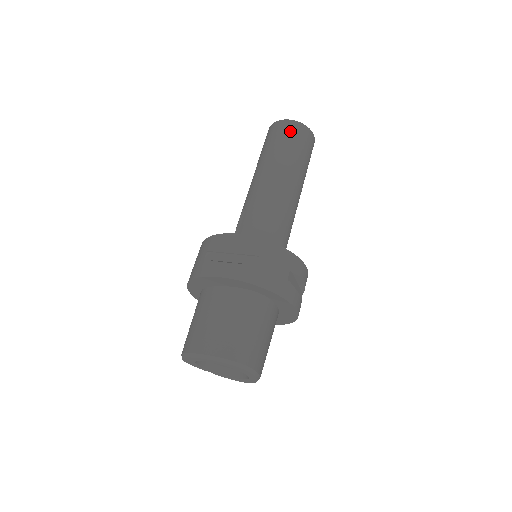
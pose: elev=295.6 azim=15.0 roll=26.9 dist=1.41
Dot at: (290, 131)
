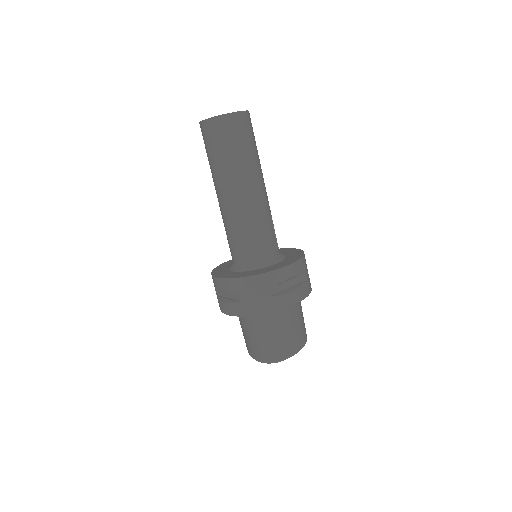
Dot at: (211, 134)
